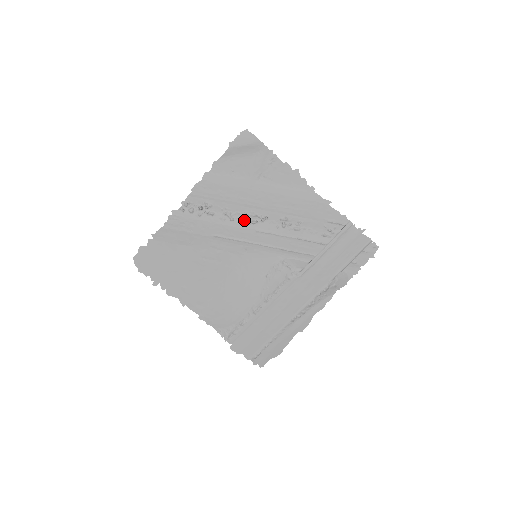
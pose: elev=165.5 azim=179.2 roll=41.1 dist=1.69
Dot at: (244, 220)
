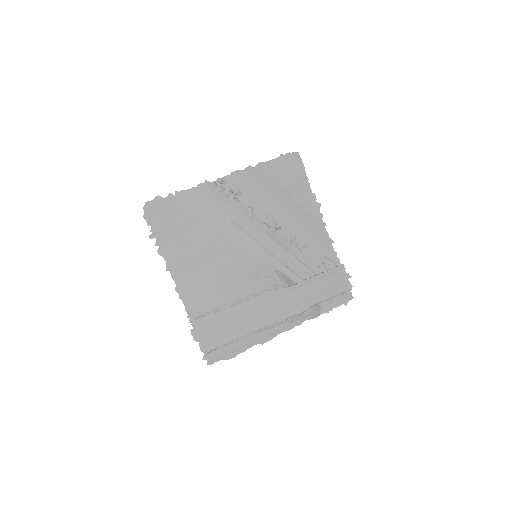
Dot at: (261, 221)
